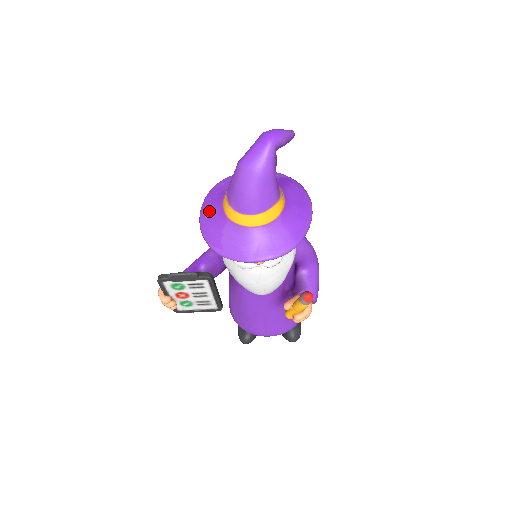
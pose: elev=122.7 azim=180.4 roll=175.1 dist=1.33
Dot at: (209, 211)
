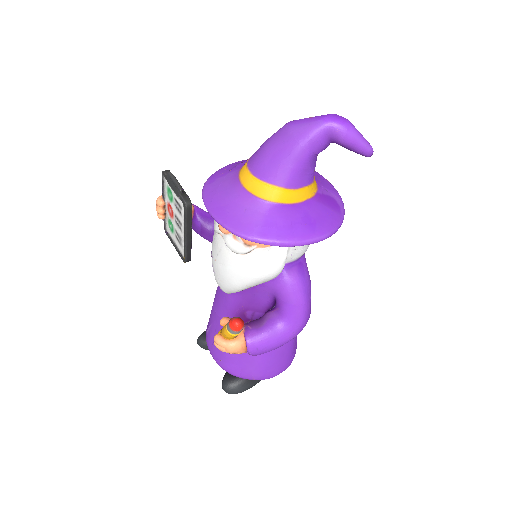
Dot at: occluded
